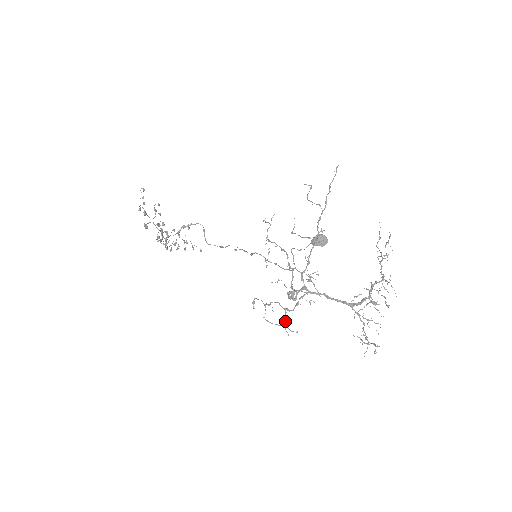
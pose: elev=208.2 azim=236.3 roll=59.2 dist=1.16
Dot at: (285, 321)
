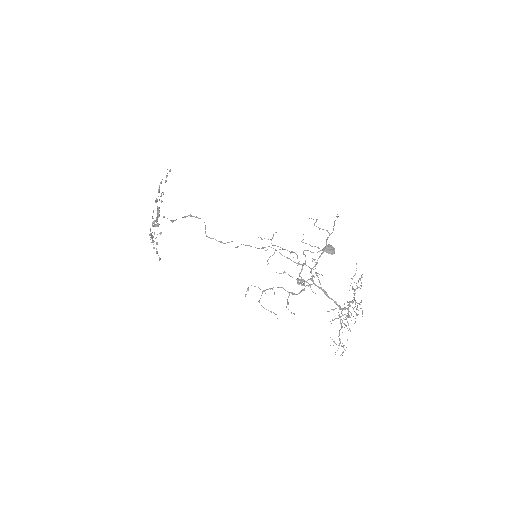
Dot at: (288, 302)
